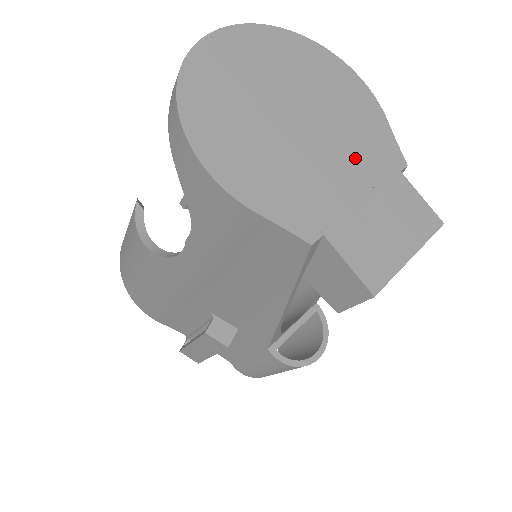
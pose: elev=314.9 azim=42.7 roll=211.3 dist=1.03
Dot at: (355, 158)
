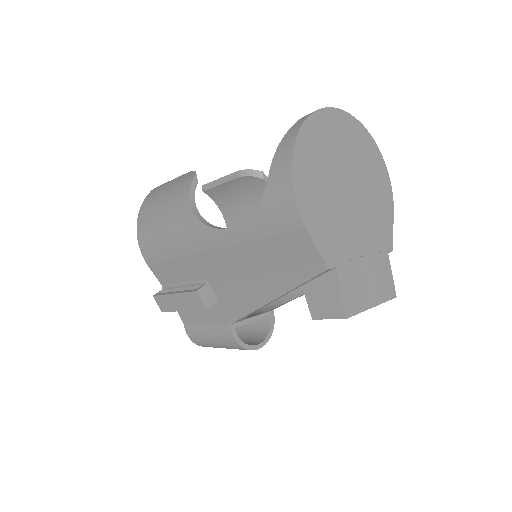
Dot at: (369, 230)
